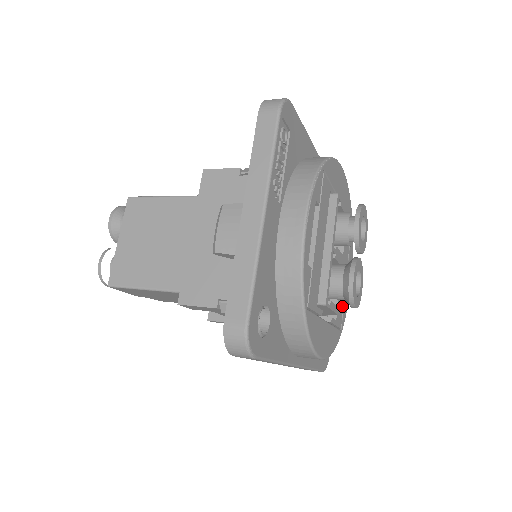
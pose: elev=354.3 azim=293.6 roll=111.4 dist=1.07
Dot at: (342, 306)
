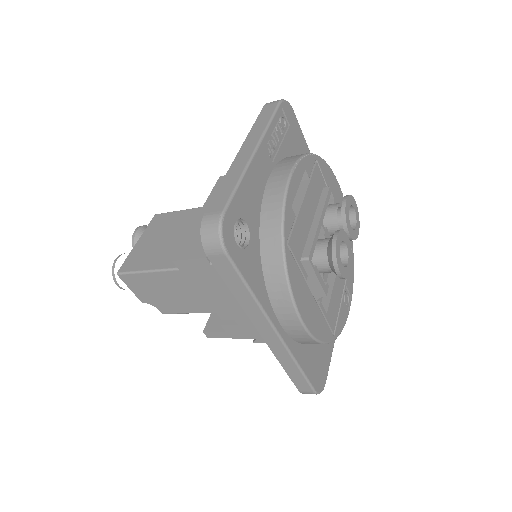
Dot at: (336, 312)
